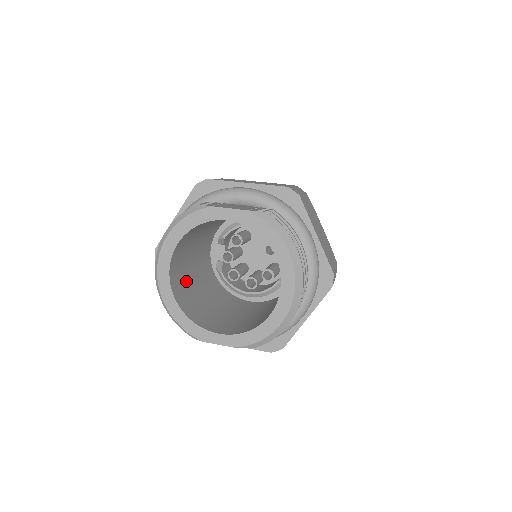
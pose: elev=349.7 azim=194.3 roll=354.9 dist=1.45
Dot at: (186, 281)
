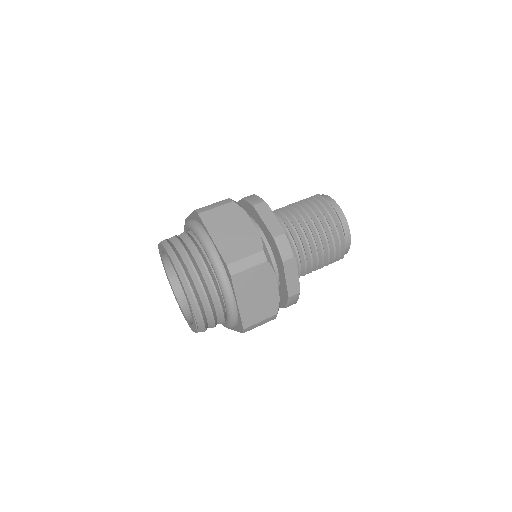
Dot at: occluded
